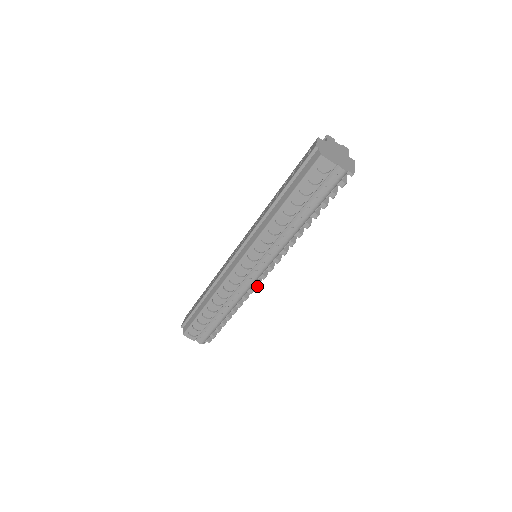
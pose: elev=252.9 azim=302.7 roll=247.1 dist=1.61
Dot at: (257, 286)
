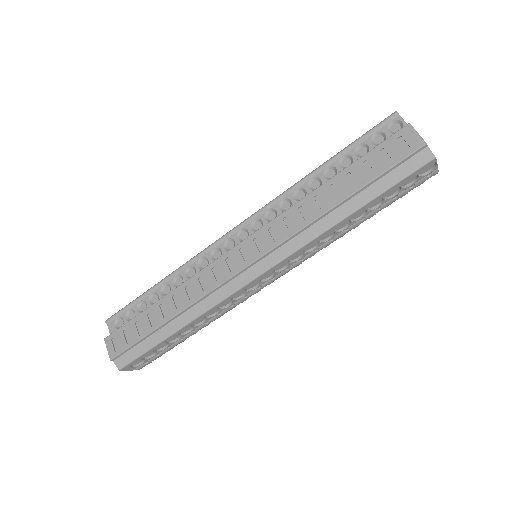
Dot at: occluded
